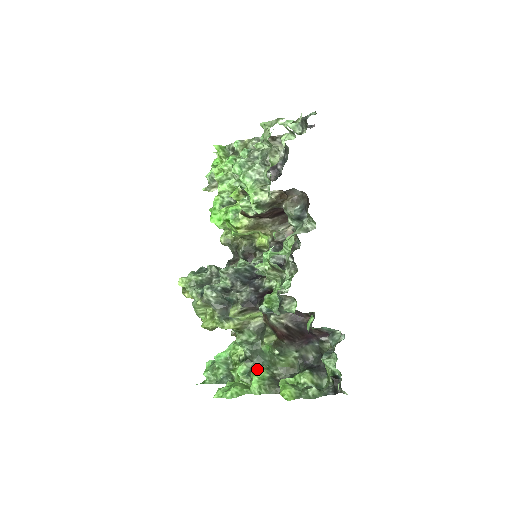
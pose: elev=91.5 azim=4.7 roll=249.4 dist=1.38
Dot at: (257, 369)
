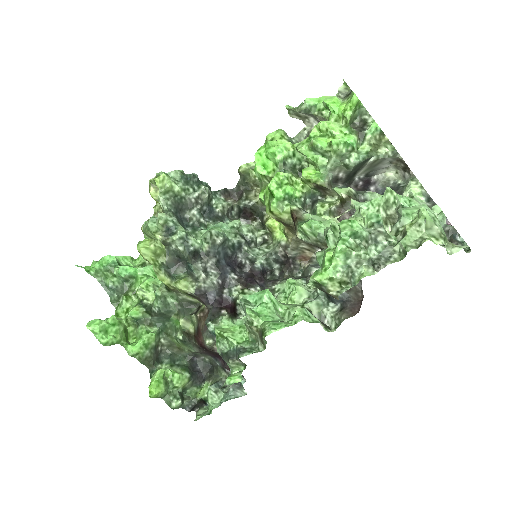
Dot at: (150, 328)
